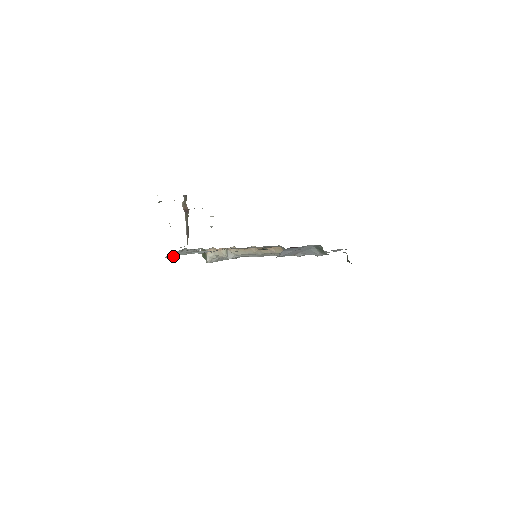
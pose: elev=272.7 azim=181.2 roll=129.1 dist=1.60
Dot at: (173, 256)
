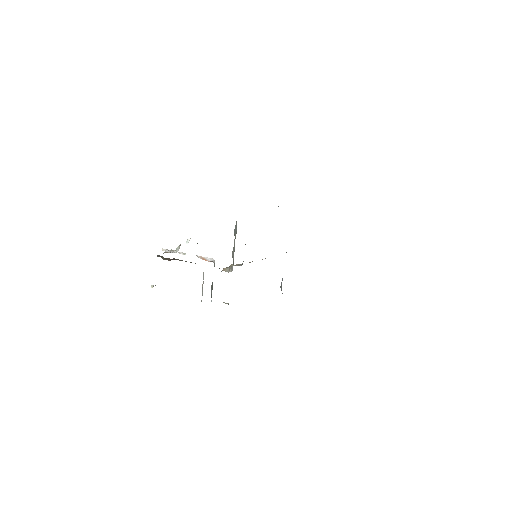
Dot at: occluded
